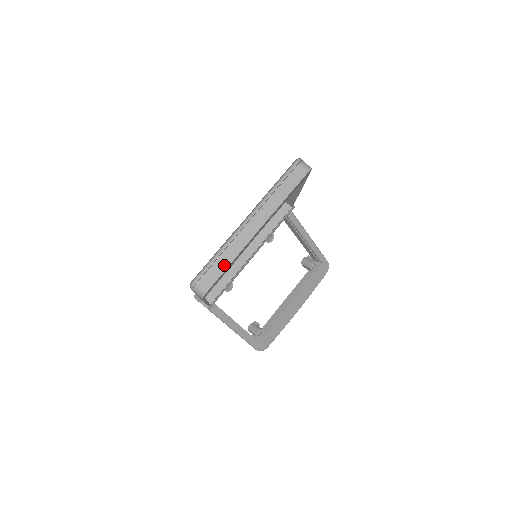
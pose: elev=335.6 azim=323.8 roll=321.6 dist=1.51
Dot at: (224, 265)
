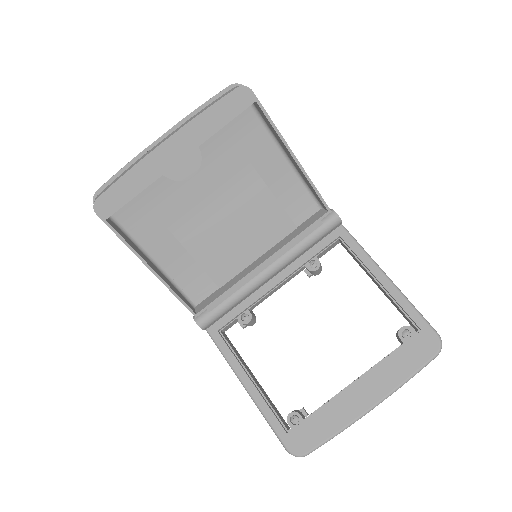
Dot at: (120, 176)
